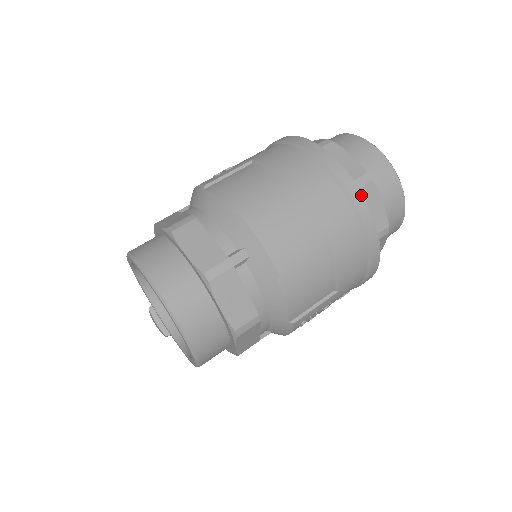
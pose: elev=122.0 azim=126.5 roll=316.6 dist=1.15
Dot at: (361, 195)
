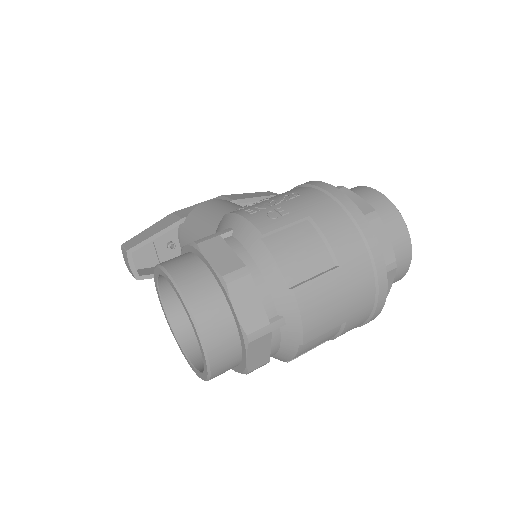
Dot at: (386, 288)
